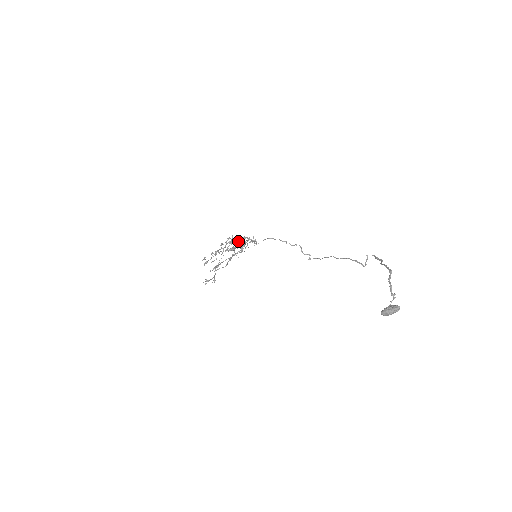
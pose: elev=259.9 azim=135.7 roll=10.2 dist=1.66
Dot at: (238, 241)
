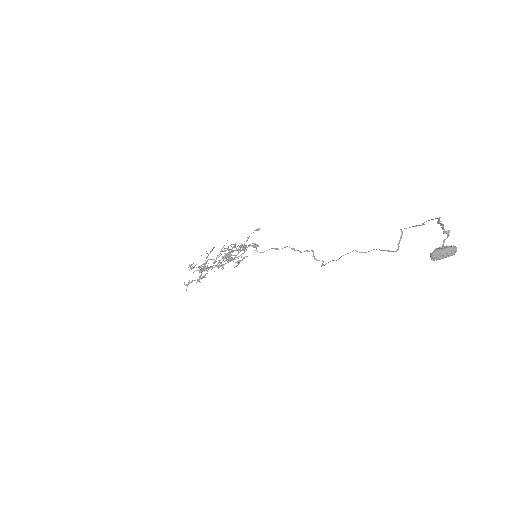
Dot at: (236, 248)
